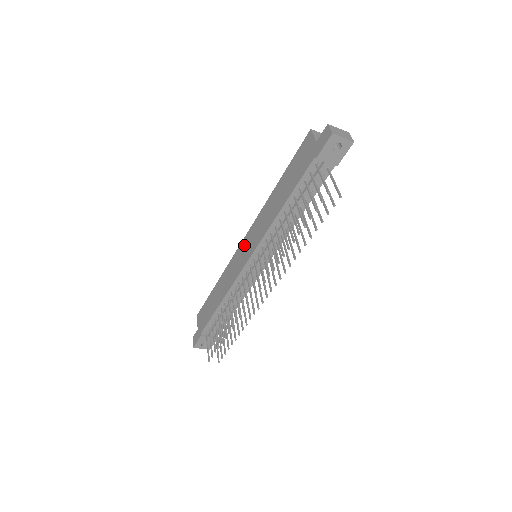
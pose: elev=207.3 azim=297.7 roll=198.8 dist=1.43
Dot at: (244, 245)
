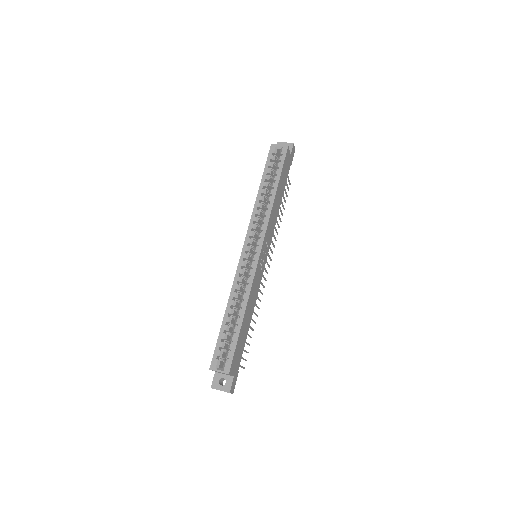
Dot at: occluded
